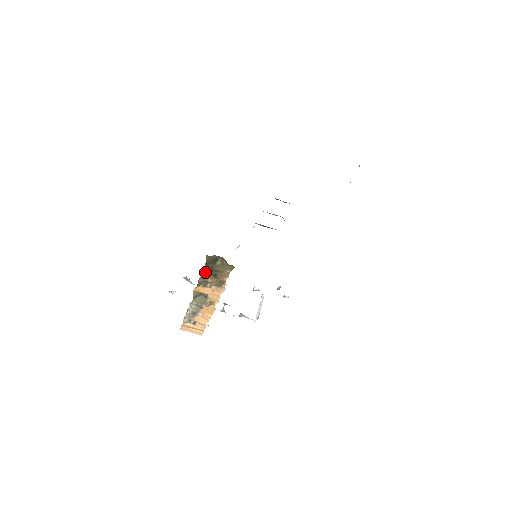
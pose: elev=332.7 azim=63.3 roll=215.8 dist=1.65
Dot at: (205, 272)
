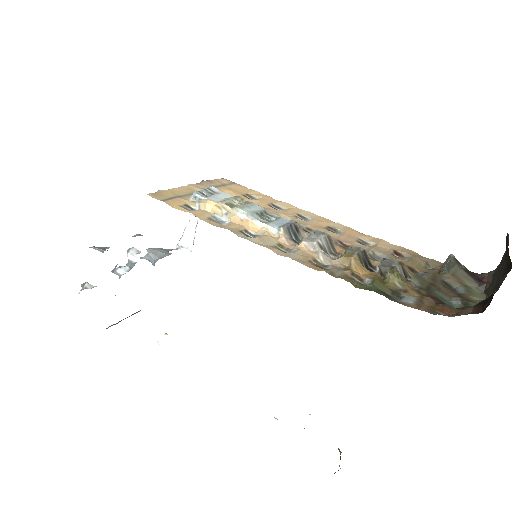
Dot at: occluded
